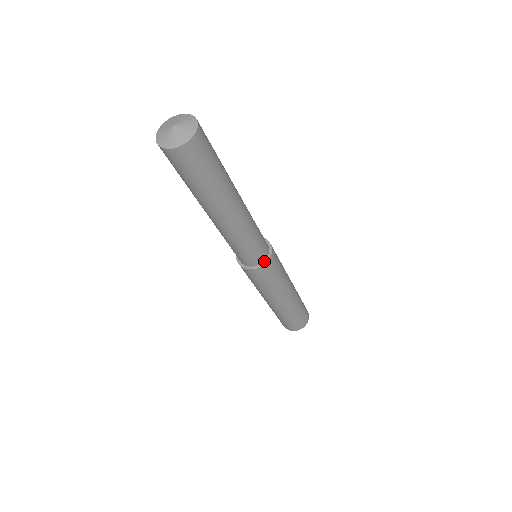
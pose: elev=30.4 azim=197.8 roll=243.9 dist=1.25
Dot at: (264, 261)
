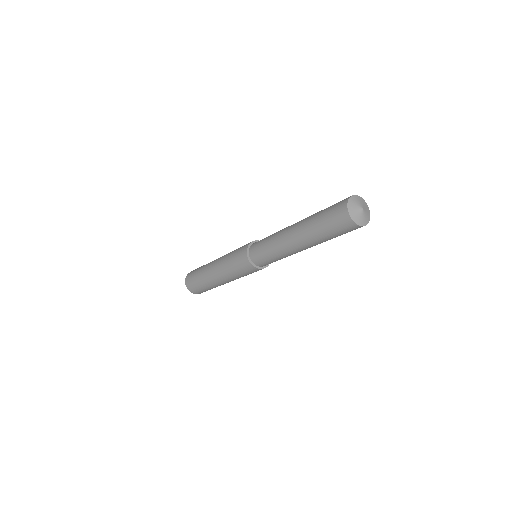
Dot at: (259, 267)
